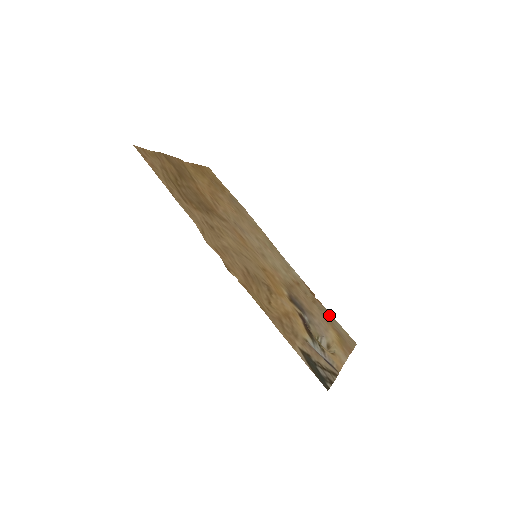
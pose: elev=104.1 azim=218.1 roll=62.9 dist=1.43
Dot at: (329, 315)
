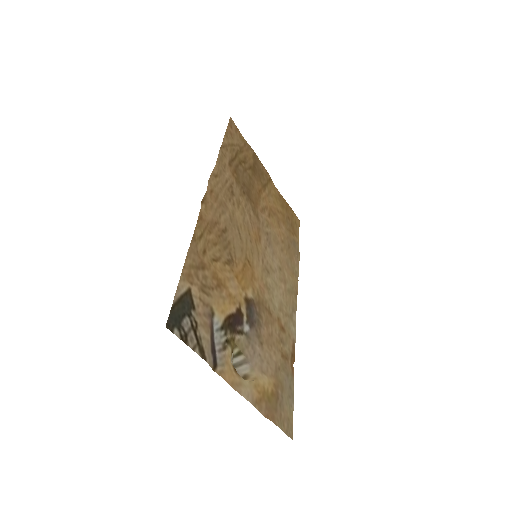
Dot at: (289, 385)
